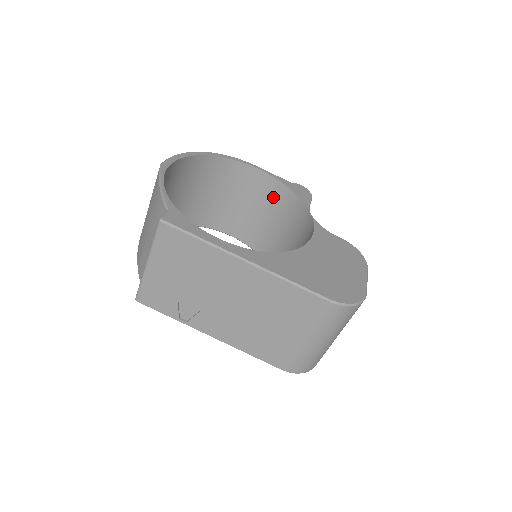
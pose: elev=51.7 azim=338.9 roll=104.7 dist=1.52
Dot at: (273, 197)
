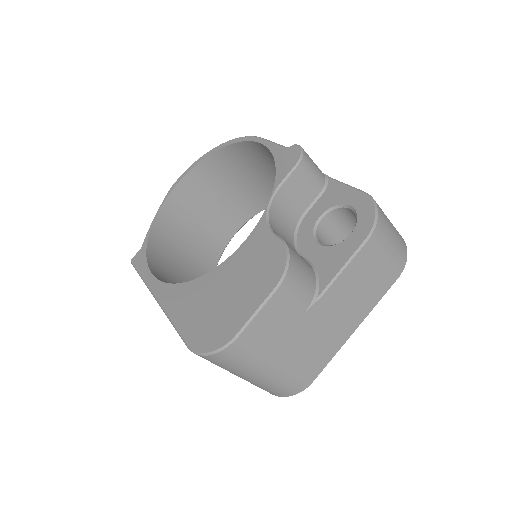
Dot at: occluded
